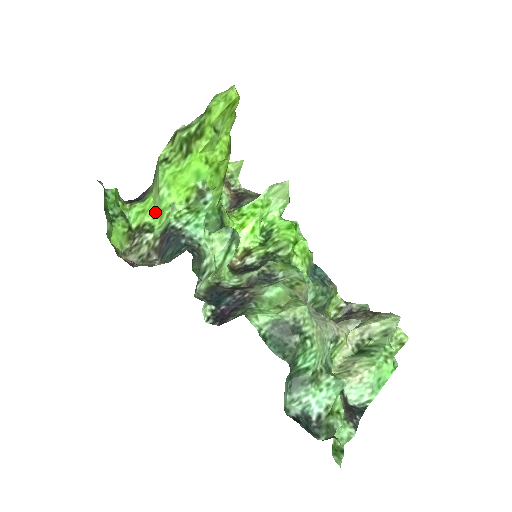
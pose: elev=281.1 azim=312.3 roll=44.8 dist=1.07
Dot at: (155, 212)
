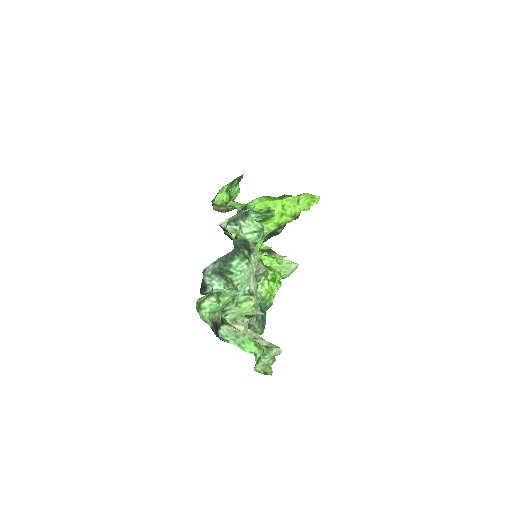
Dot at: (243, 206)
